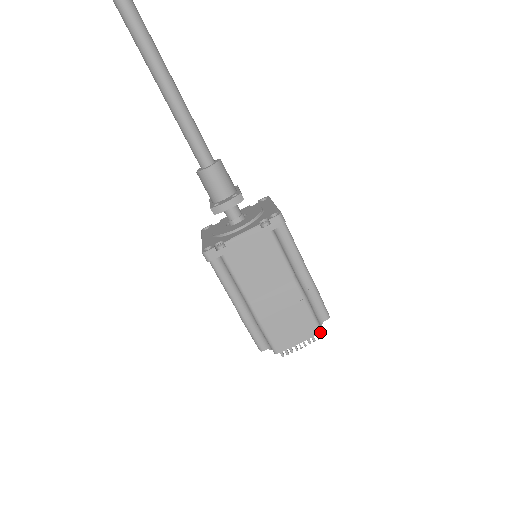
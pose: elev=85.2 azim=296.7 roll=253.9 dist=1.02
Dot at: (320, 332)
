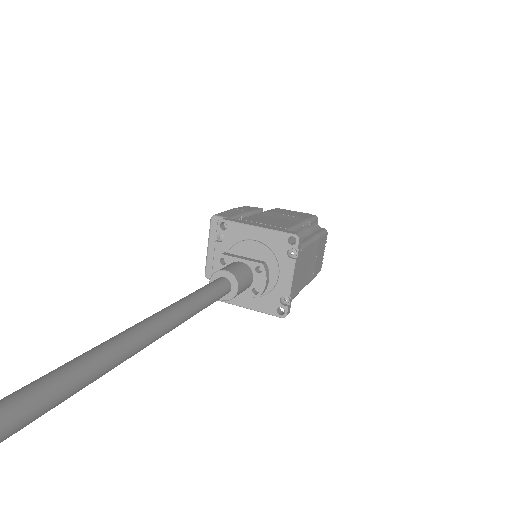
Dot at: (327, 232)
